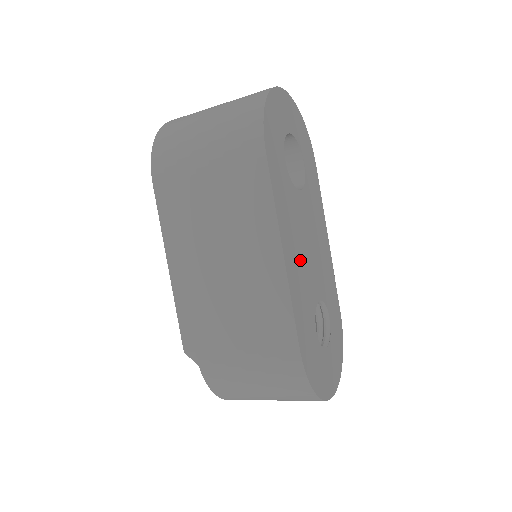
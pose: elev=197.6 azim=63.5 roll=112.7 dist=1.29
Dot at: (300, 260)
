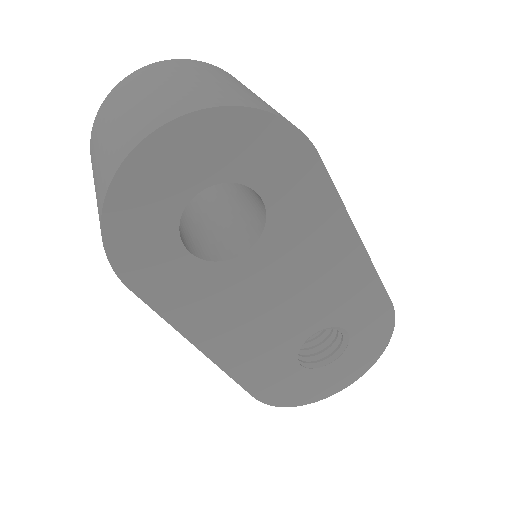
Dot at: (251, 330)
